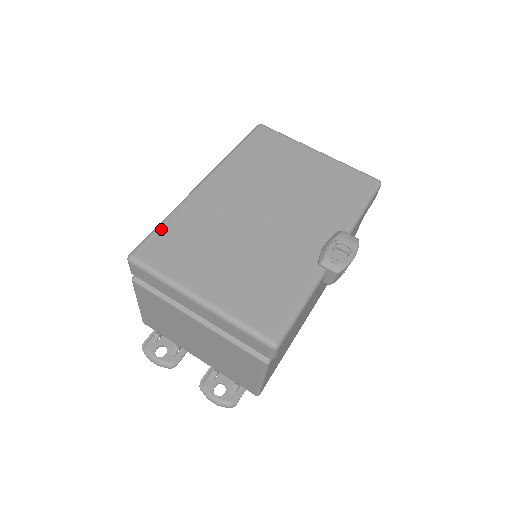
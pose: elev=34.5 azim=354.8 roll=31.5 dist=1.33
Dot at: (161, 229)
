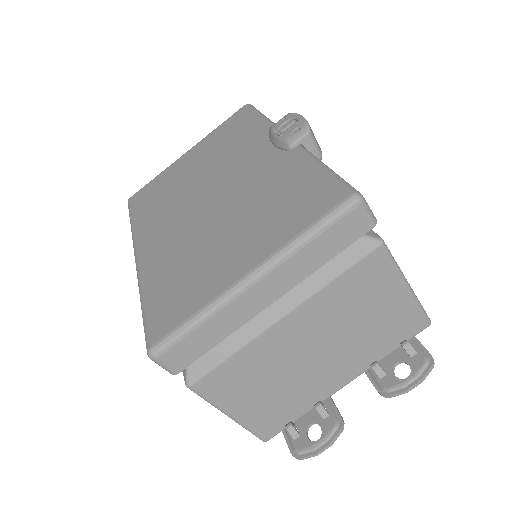
Dot at: (147, 307)
